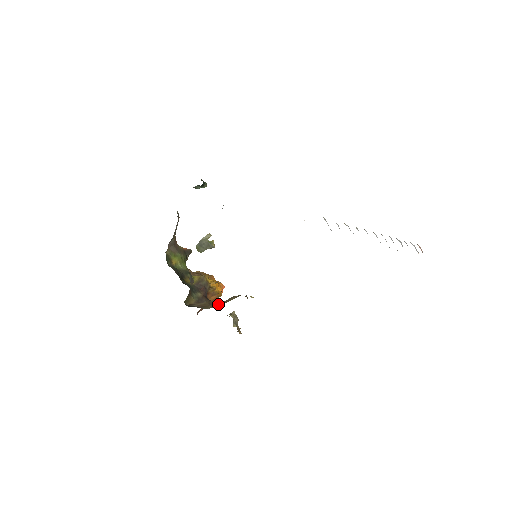
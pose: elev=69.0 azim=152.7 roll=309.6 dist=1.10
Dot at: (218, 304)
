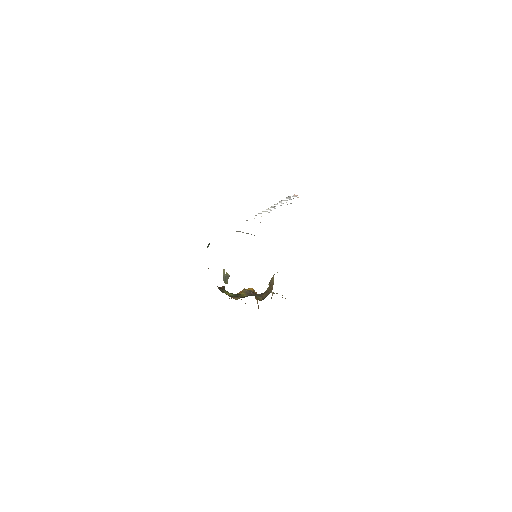
Dot at: (271, 288)
